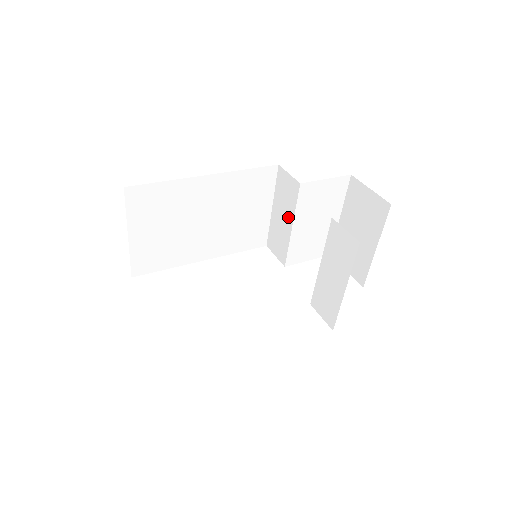
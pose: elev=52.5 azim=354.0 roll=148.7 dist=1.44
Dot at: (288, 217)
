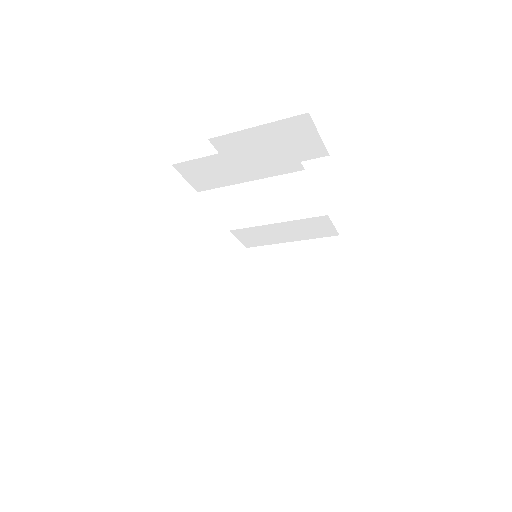
Dot at: (251, 174)
